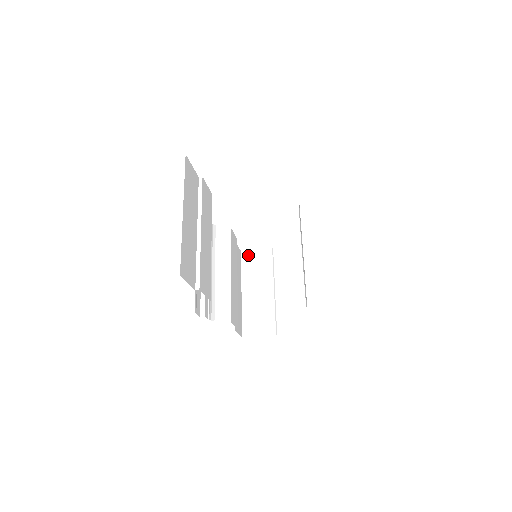
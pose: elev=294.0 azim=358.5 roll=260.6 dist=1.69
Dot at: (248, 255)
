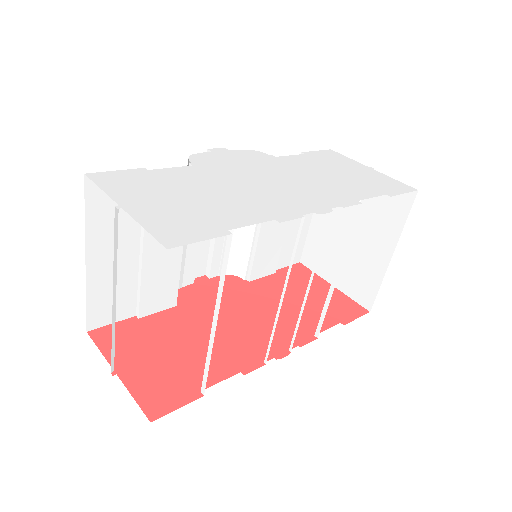
Dot at: occluded
